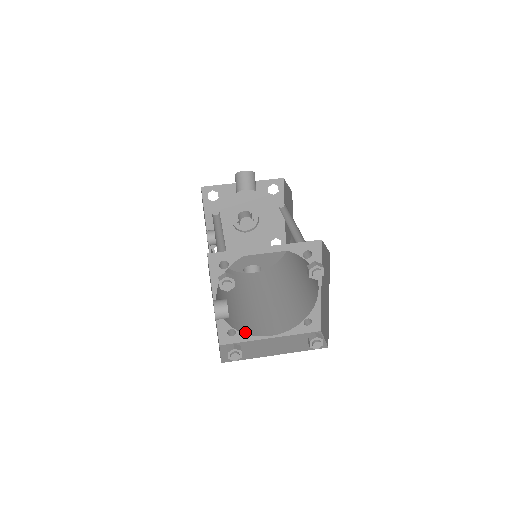
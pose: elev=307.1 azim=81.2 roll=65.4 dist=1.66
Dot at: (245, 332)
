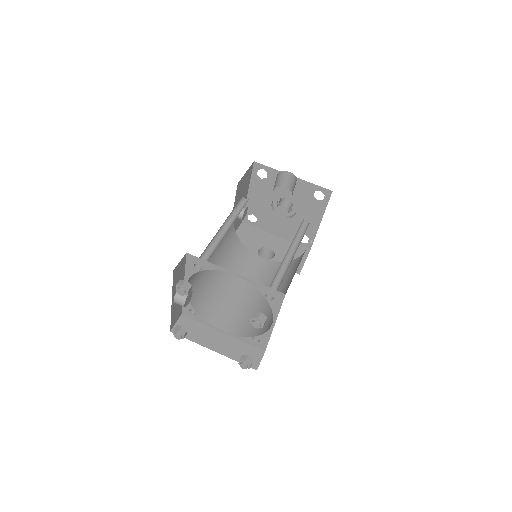
Dot at: (205, 317)
